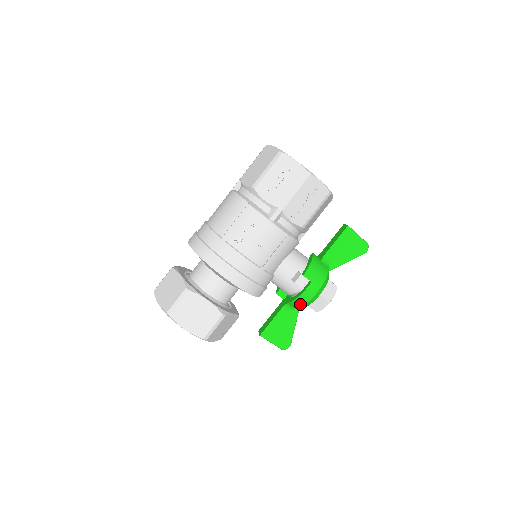
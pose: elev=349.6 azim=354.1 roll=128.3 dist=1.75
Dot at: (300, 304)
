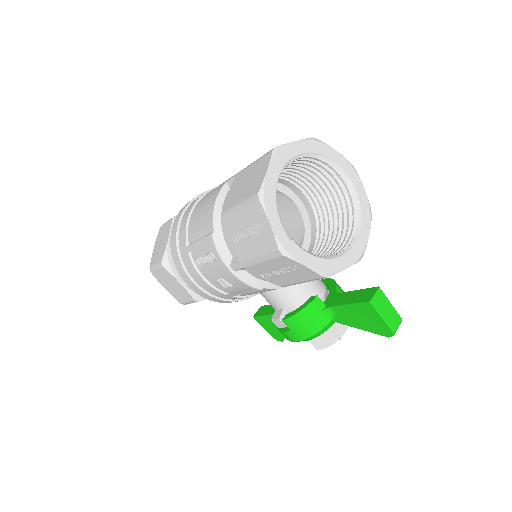
Dot at: occluded
